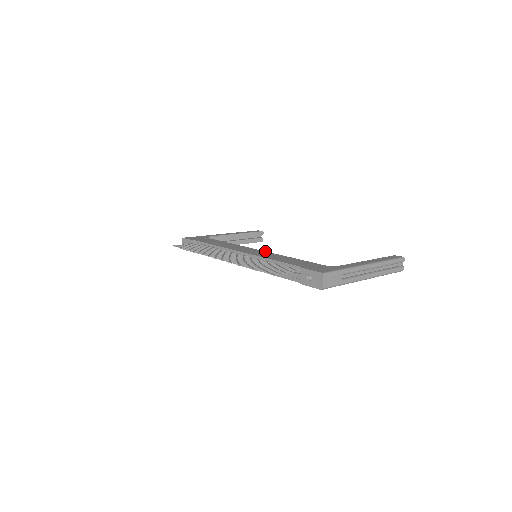
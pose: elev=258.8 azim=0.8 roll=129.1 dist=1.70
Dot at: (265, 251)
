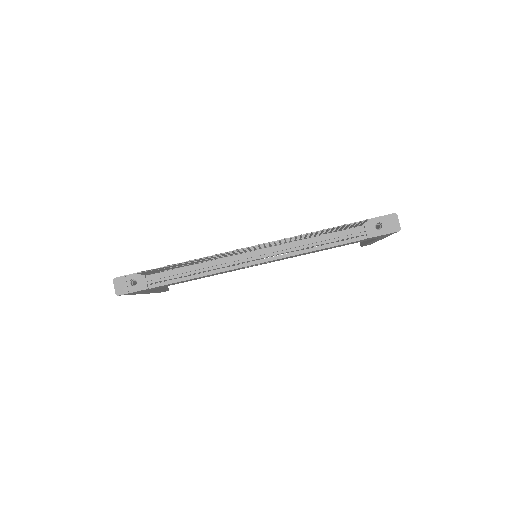
Dot at: occluded
